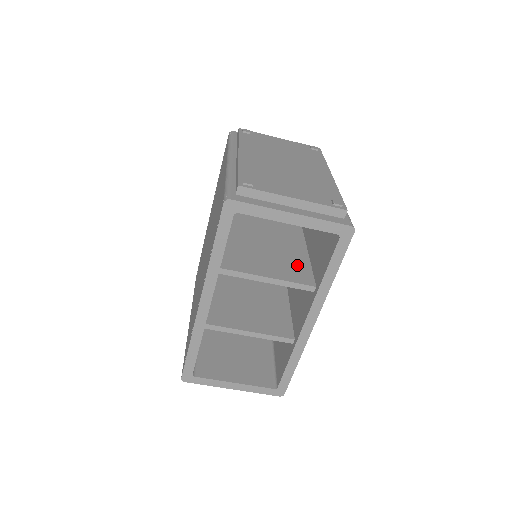
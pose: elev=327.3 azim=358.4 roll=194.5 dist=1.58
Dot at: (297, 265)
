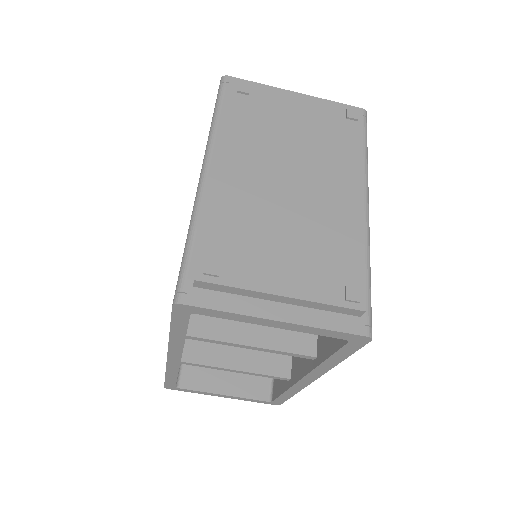
Dot at: occluded
